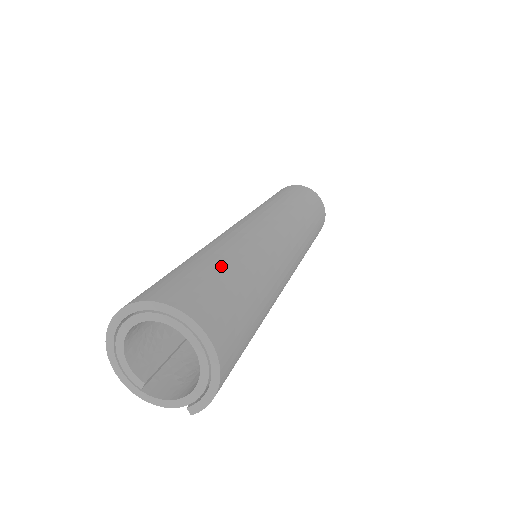
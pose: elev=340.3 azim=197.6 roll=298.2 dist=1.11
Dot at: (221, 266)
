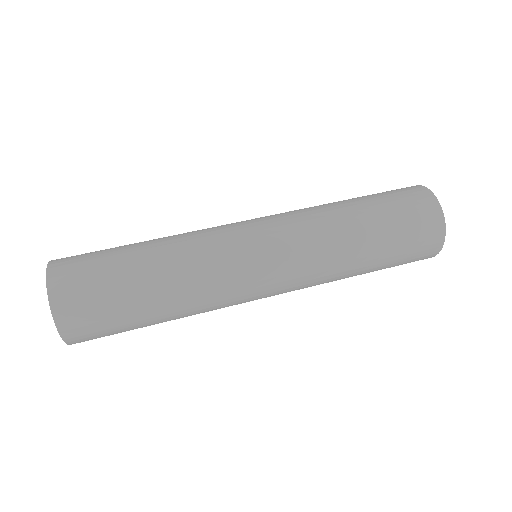
Dot at: (127, 253)
